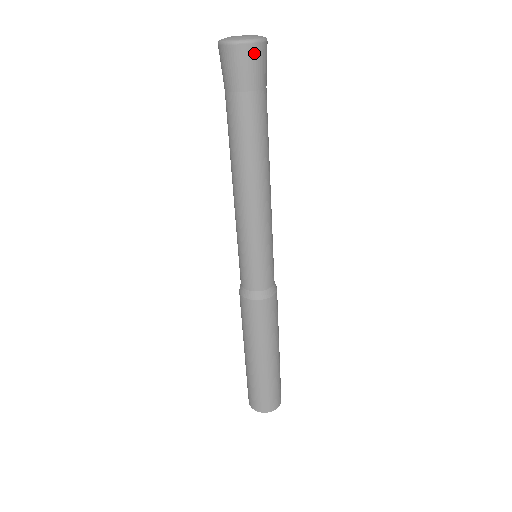
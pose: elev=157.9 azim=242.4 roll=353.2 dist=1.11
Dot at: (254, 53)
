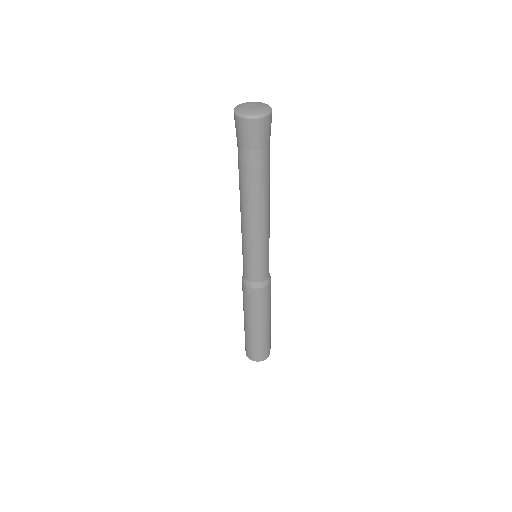
Dot at: (268, 122)
